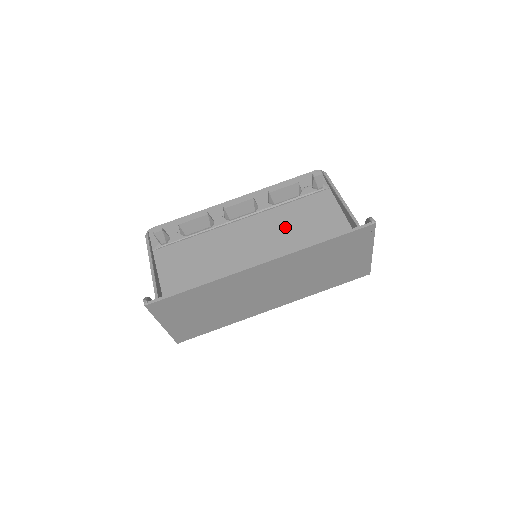
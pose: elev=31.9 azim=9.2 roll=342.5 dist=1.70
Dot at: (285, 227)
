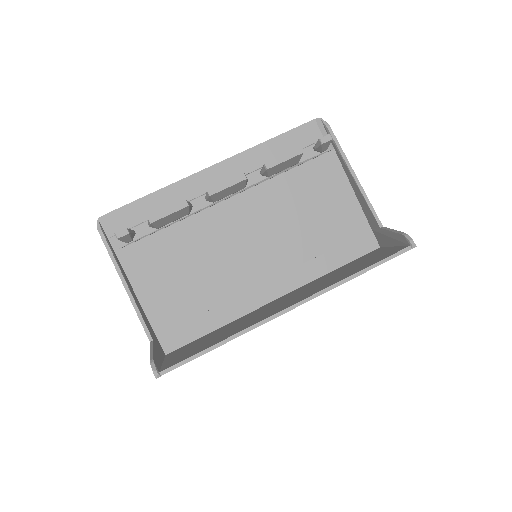
Dot at: (285, 210)
